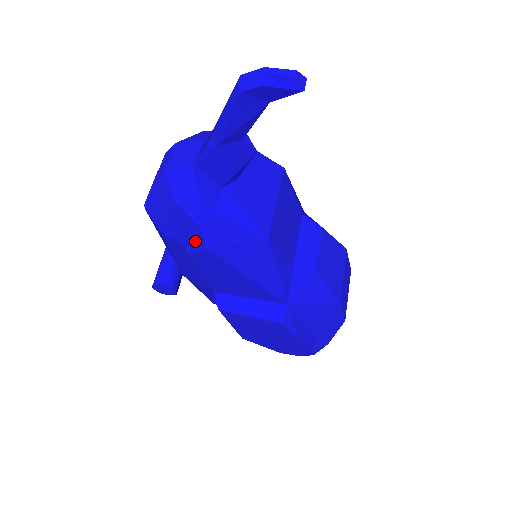
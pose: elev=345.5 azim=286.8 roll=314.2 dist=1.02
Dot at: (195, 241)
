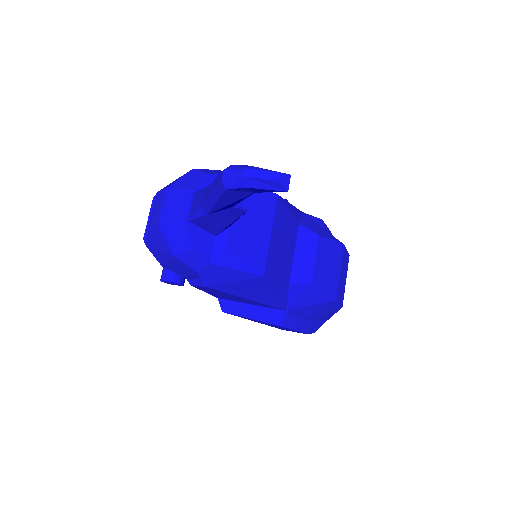
Dot at: (195, 278)
